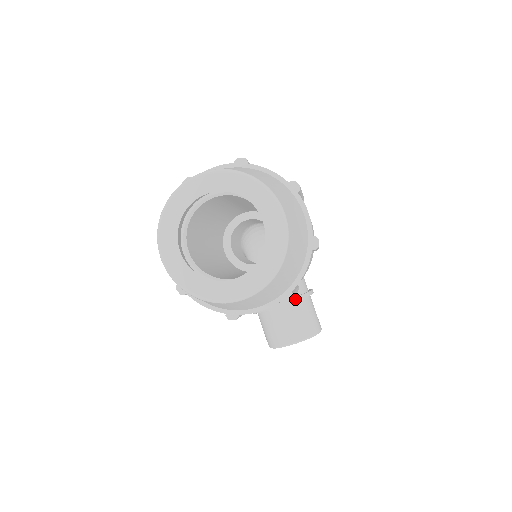
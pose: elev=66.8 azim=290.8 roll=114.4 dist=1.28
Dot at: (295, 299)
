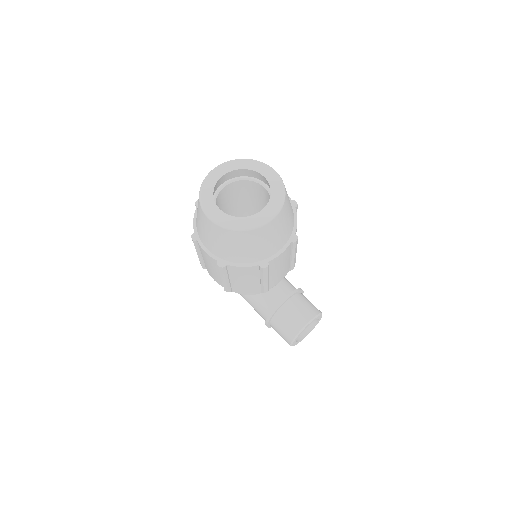
Dot at: (294, 292)
